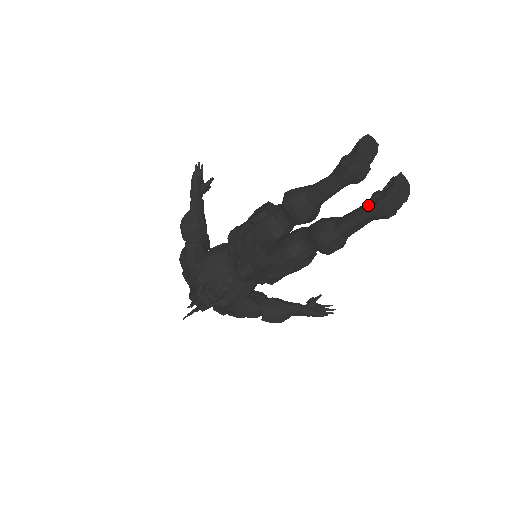
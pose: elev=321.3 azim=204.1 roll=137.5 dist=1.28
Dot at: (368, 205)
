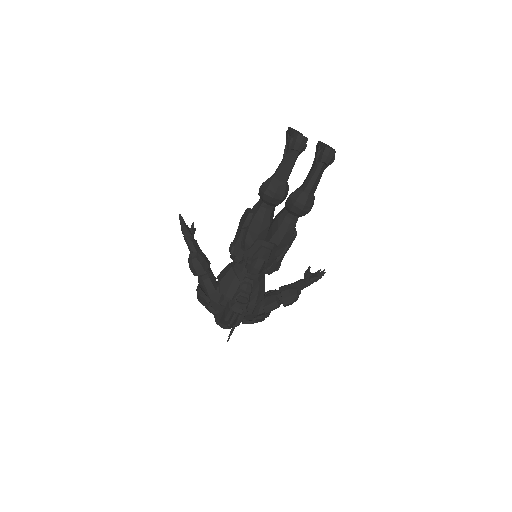
Dot at: (317, 161)
